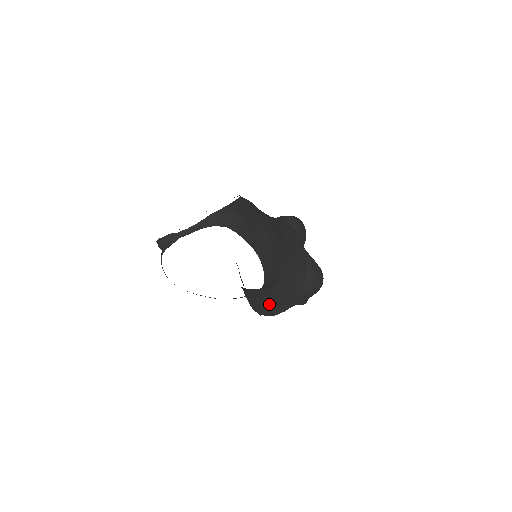
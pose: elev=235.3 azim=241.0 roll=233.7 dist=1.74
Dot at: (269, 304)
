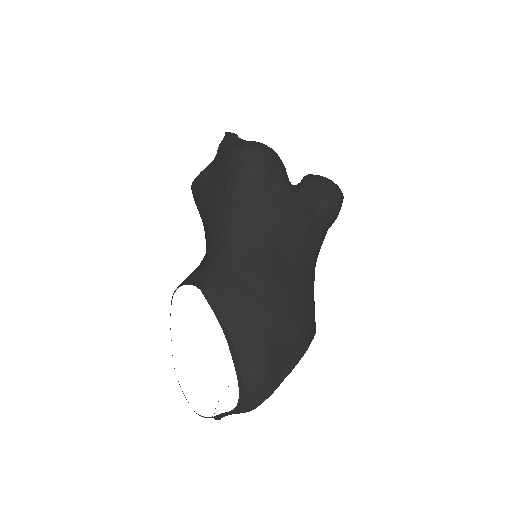
Dot at: occluded
